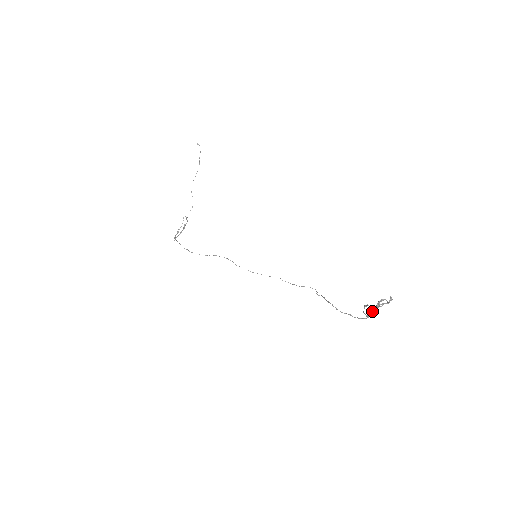
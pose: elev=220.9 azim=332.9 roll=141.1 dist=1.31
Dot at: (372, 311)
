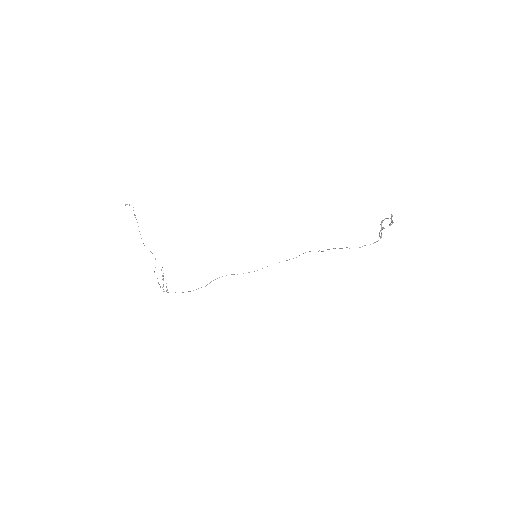
Dot at: occluded
